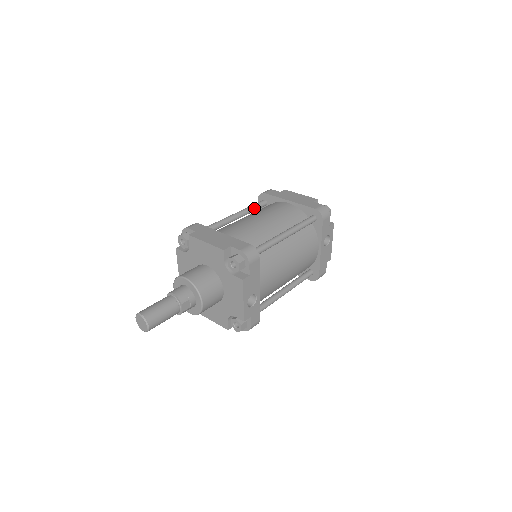
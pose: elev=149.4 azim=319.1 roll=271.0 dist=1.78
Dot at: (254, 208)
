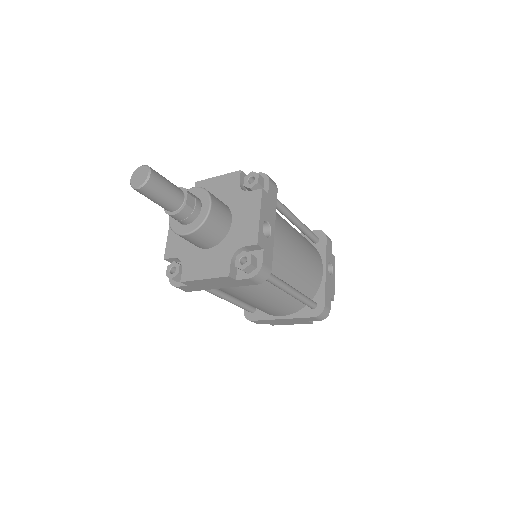
Dot at: occluded
